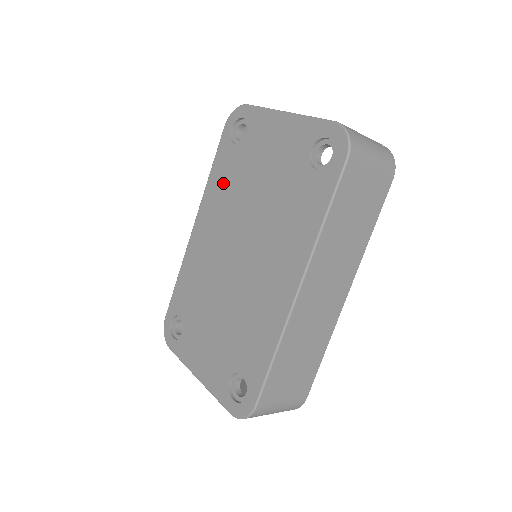
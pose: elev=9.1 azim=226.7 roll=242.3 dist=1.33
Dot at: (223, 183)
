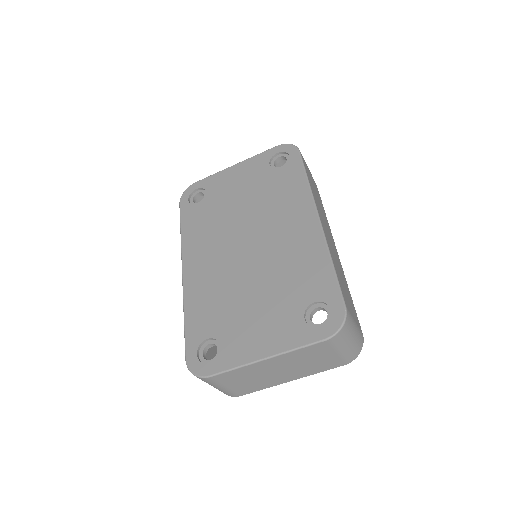
Dot at: (200, 226)
